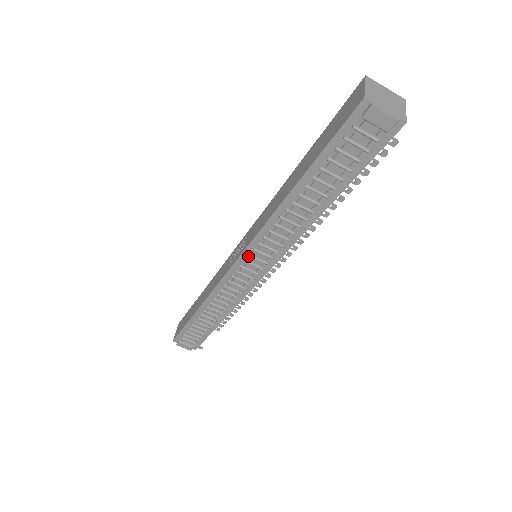
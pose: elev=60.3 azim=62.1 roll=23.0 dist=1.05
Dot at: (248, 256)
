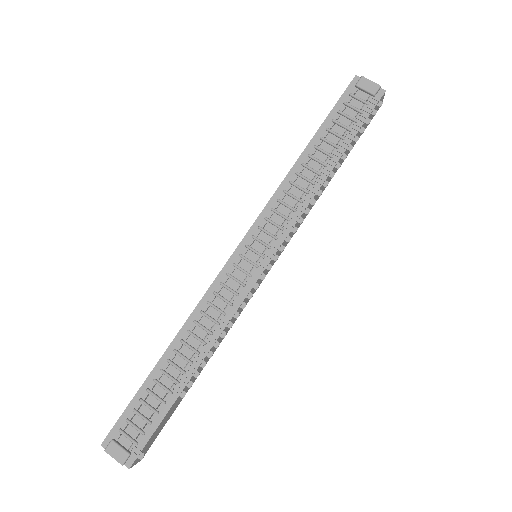
Dot at: (251, 239)
